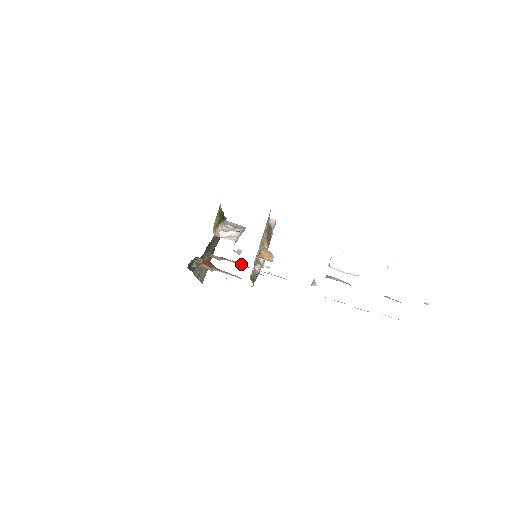
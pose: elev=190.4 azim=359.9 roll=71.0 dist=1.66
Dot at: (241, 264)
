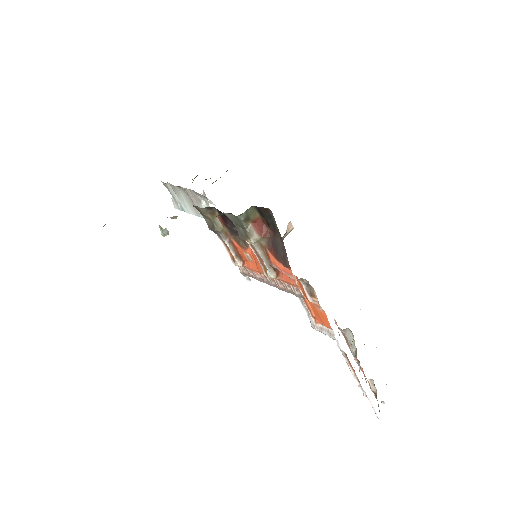
Dot at: (237, 255)
